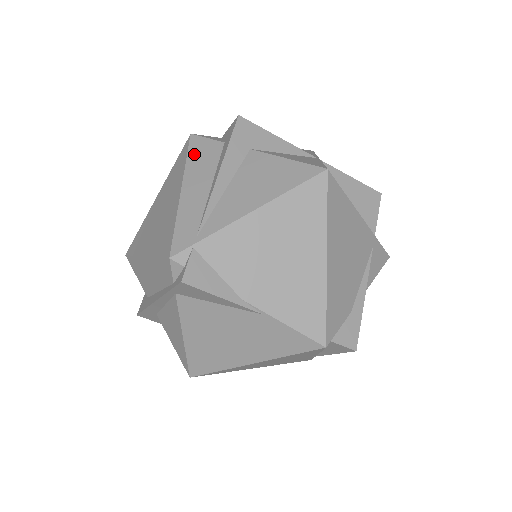
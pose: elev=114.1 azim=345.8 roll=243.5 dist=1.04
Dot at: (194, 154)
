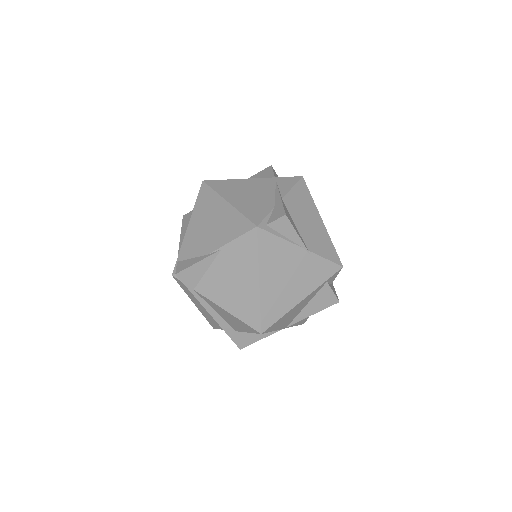
Dot at: occluded
